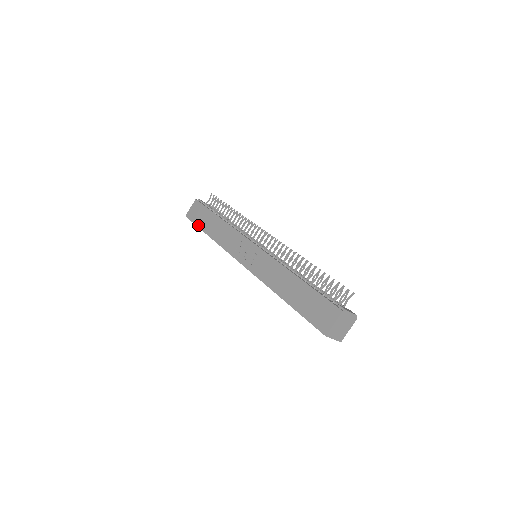
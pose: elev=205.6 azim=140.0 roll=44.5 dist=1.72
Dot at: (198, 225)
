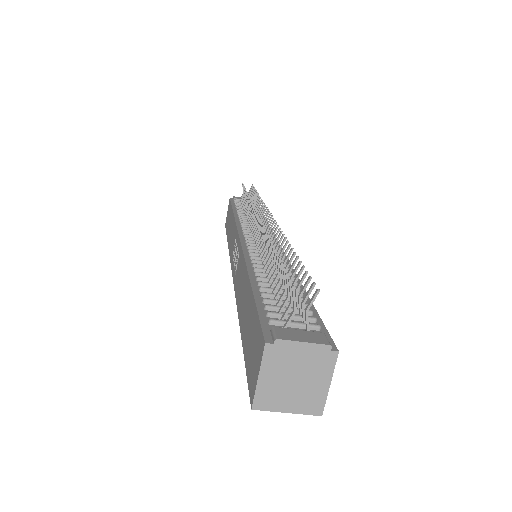
Dot at: (226, 232)
